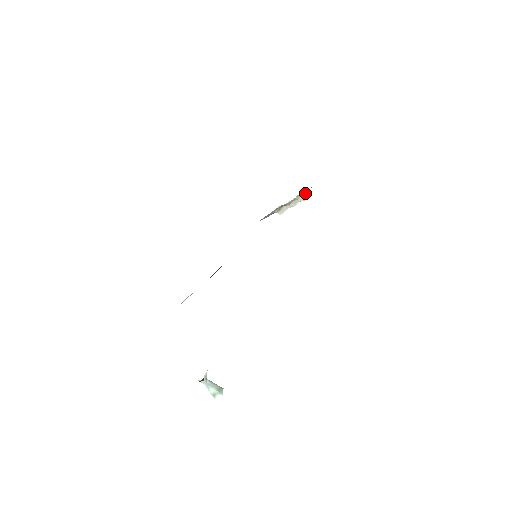
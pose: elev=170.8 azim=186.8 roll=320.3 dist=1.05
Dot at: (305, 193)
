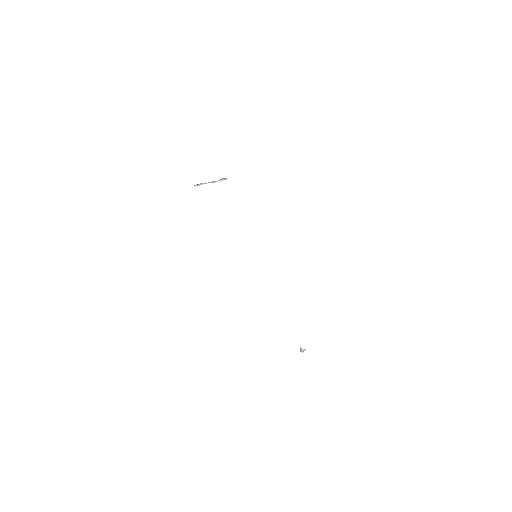
Dot at: (225, 178)
